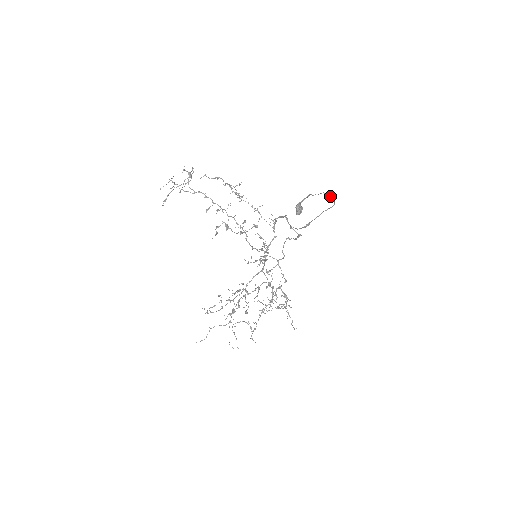
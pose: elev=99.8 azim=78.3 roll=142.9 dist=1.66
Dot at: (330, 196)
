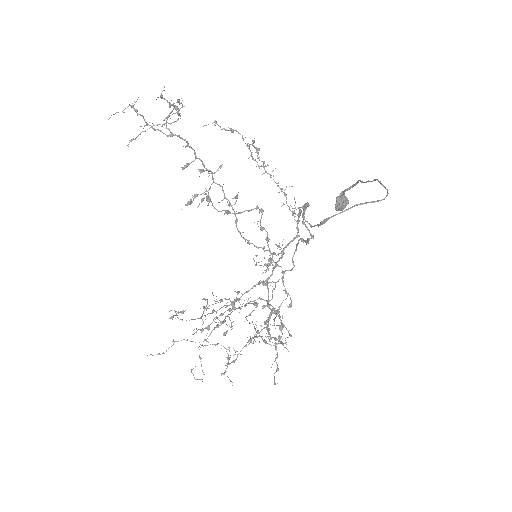
Dot at: (384, 186)
